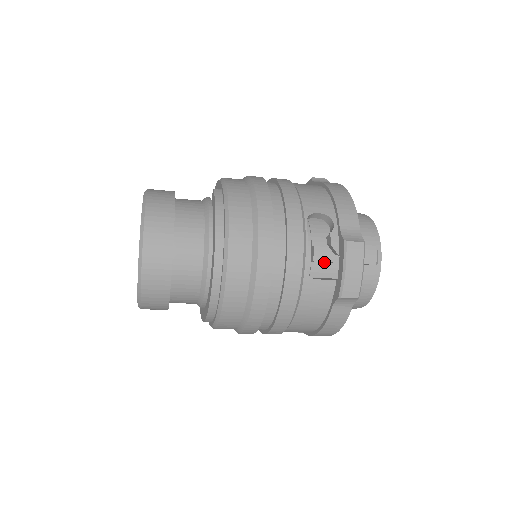
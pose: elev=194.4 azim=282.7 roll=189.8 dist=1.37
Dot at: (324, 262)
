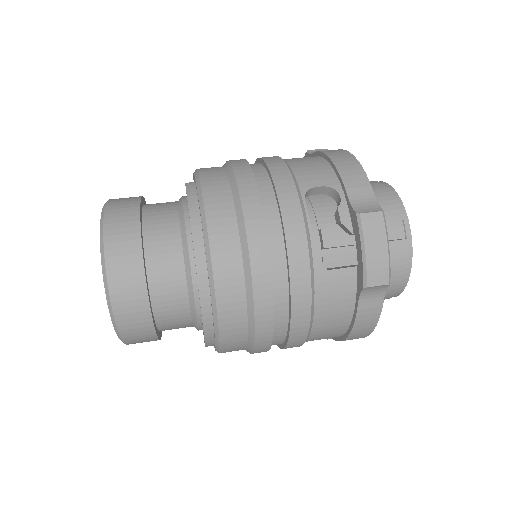
Dot at: (338, 247)
